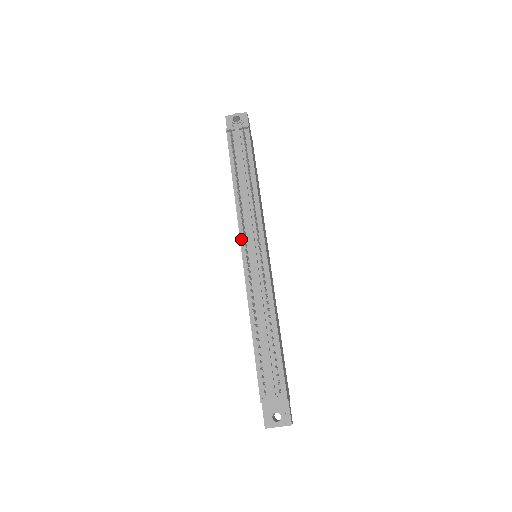
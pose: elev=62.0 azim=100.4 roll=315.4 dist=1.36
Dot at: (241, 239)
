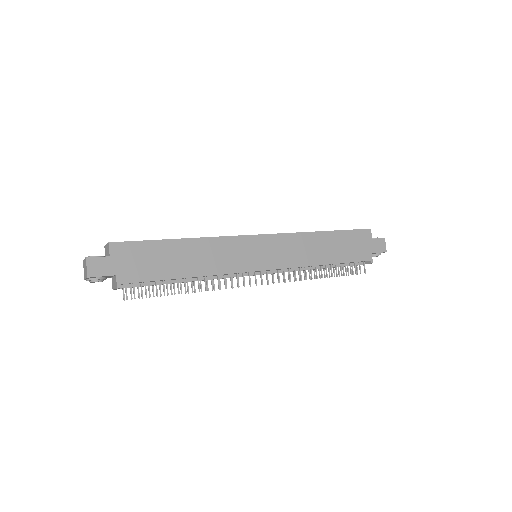
Dot at: occluded
